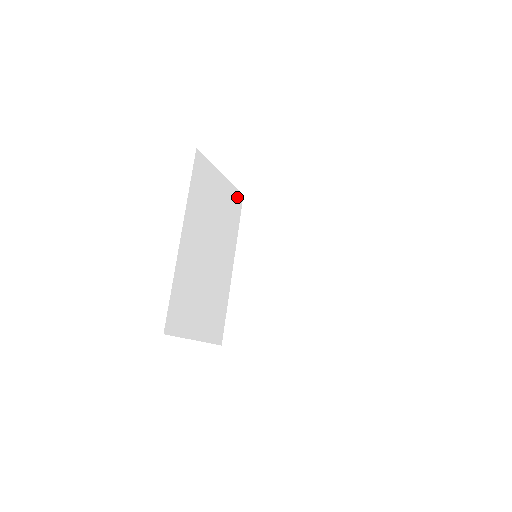
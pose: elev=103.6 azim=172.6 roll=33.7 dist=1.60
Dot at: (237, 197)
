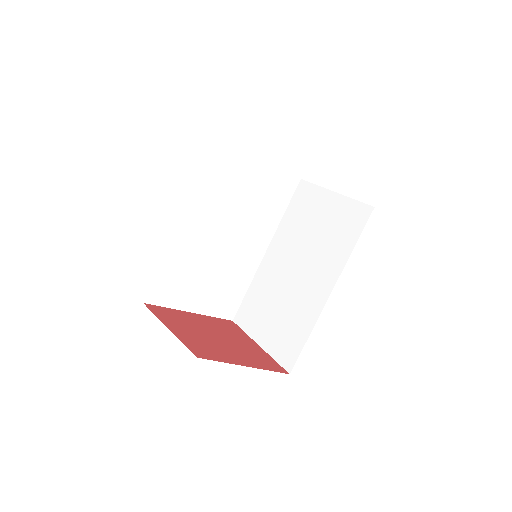
Dot at: (288, 181)
